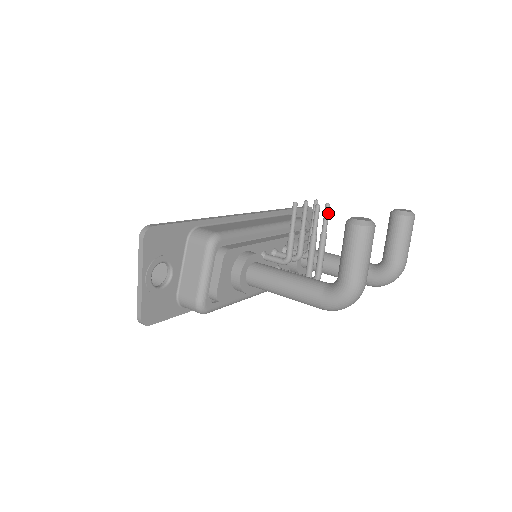
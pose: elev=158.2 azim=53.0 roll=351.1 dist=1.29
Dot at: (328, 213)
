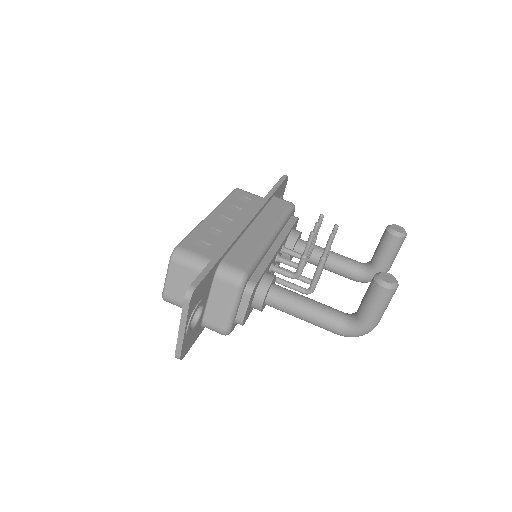
Dot at: occluded
